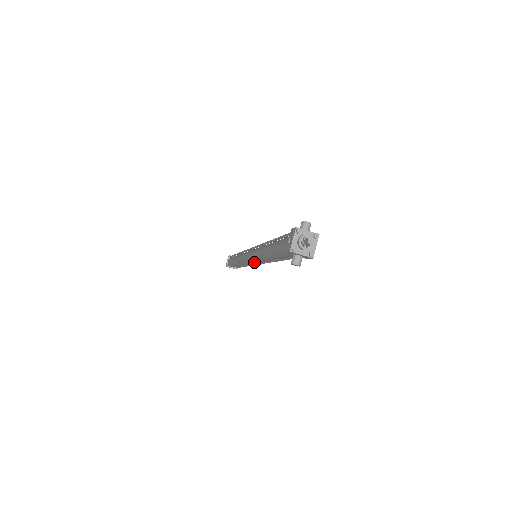
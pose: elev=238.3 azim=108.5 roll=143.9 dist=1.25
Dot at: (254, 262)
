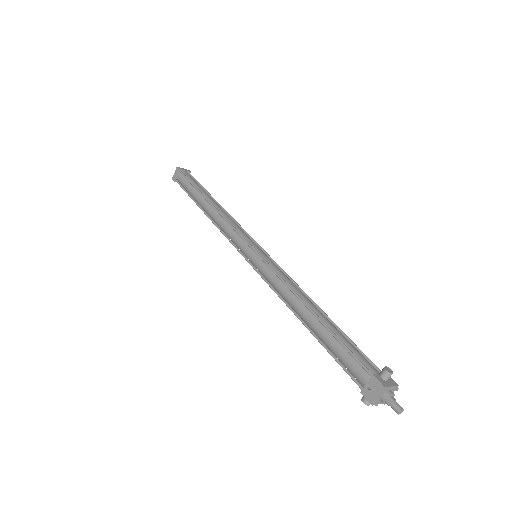
Dot at: (254, 265)
